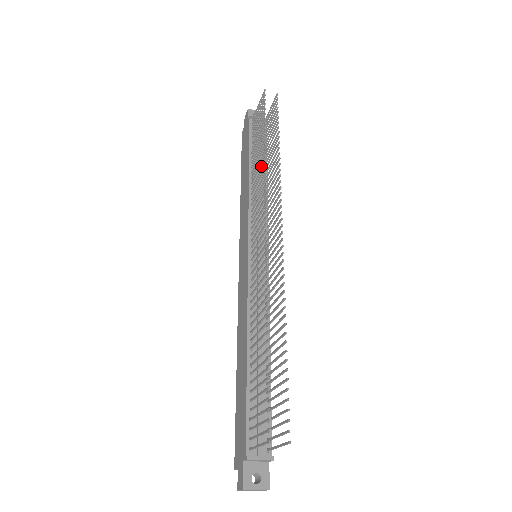
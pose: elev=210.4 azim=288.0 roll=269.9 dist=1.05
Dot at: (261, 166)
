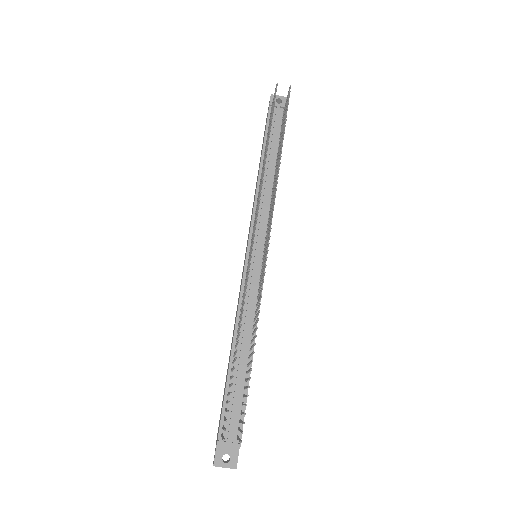
Dot at: (273, 161)
